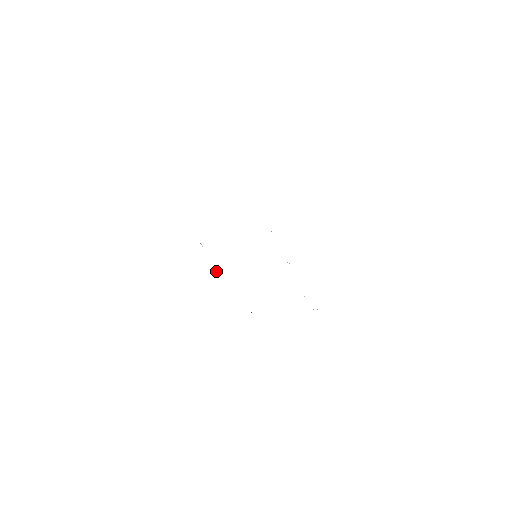
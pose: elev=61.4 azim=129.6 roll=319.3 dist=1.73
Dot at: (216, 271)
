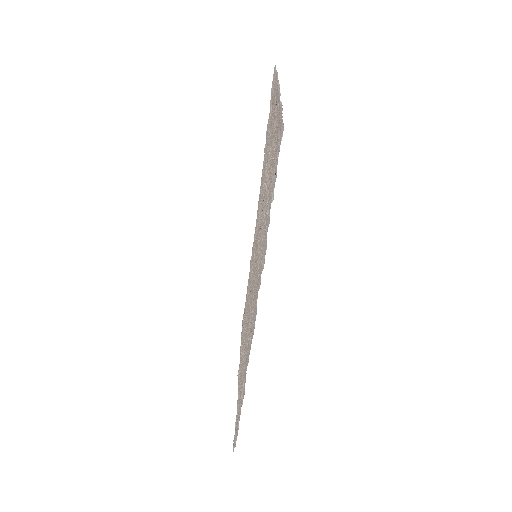
Dot at: (280, 95)
